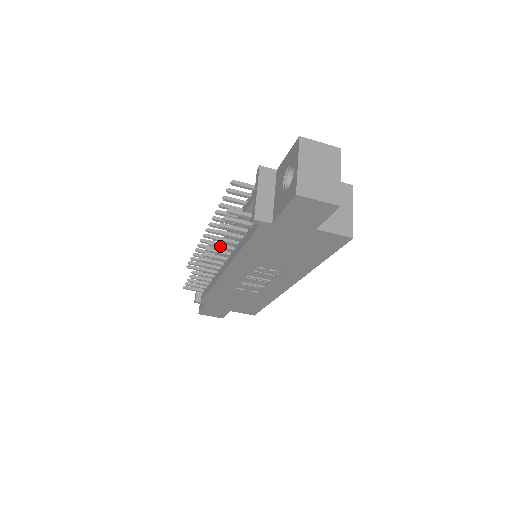
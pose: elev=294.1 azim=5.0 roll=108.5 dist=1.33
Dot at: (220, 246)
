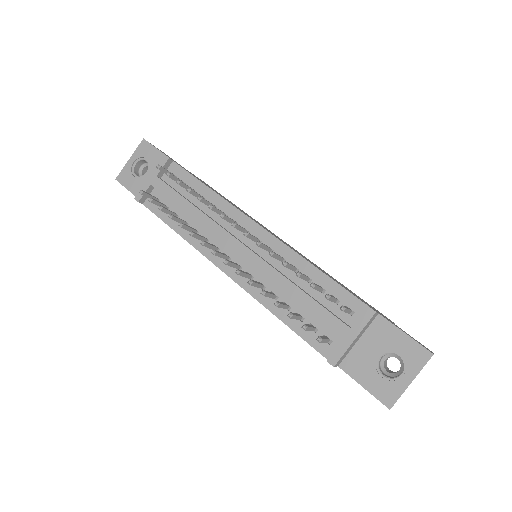
Dot at: (256, 286)
